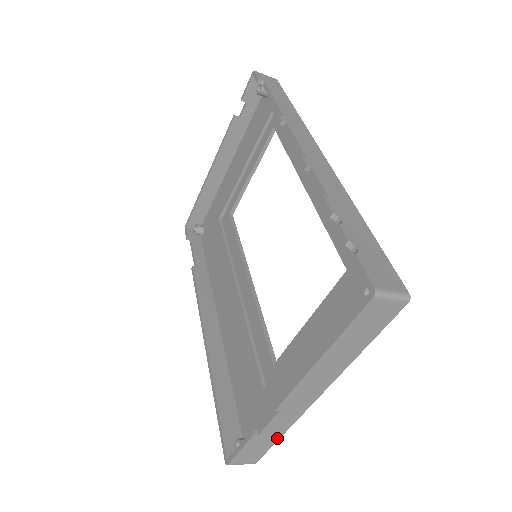
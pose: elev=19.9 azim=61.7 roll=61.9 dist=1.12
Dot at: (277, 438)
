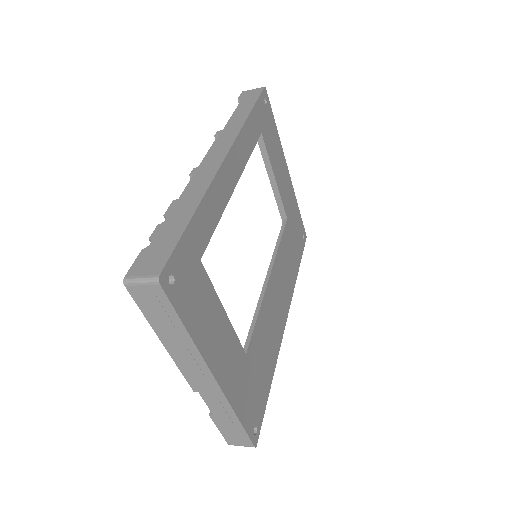
Dot at: (237, 421)
